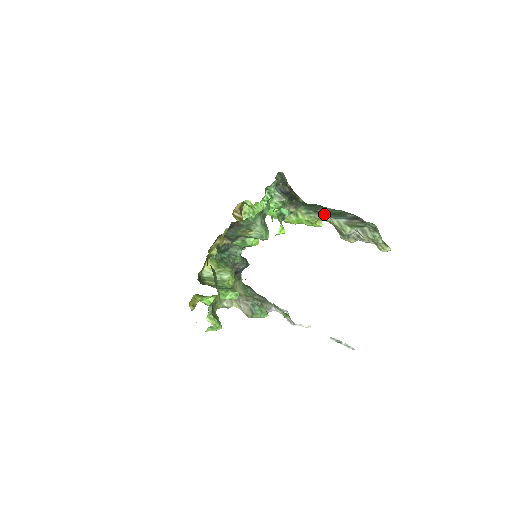
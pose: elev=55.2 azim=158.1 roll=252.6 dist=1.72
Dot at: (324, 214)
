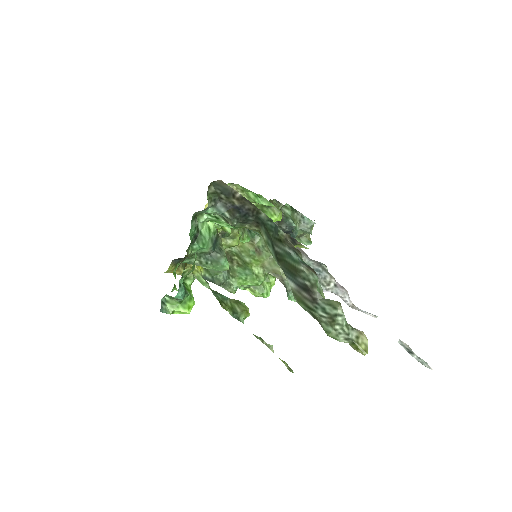
Dot at: (277, 258)
